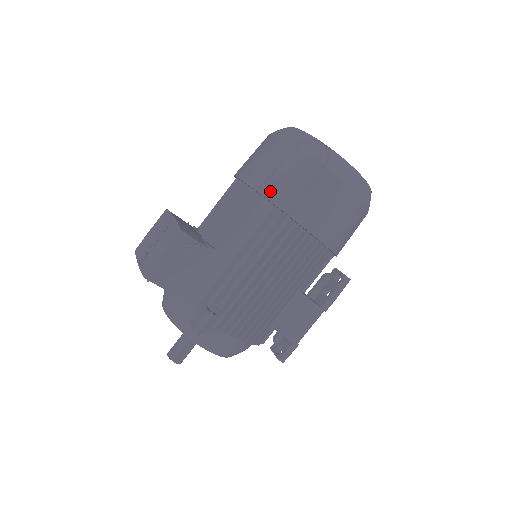
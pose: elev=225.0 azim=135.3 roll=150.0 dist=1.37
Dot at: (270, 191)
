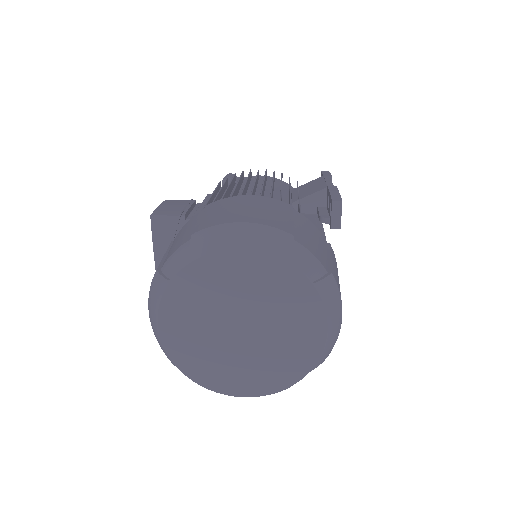
Dot at: occluded
